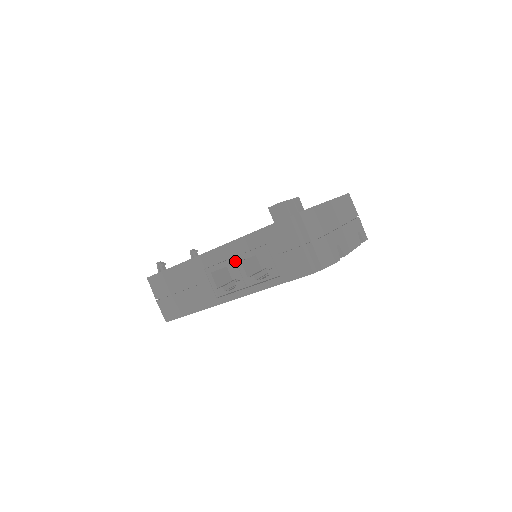
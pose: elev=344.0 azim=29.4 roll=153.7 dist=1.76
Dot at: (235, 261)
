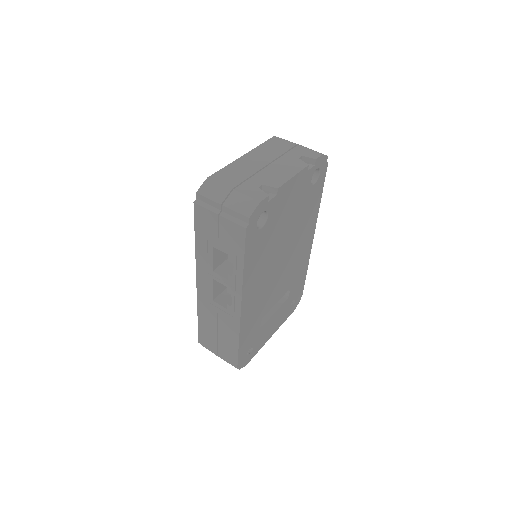
Dot at: (211, 275)
